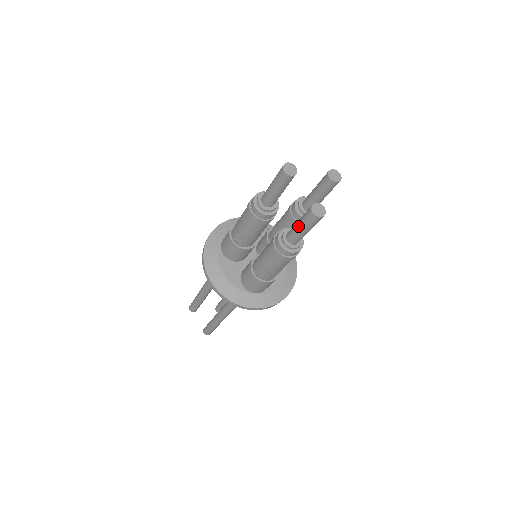
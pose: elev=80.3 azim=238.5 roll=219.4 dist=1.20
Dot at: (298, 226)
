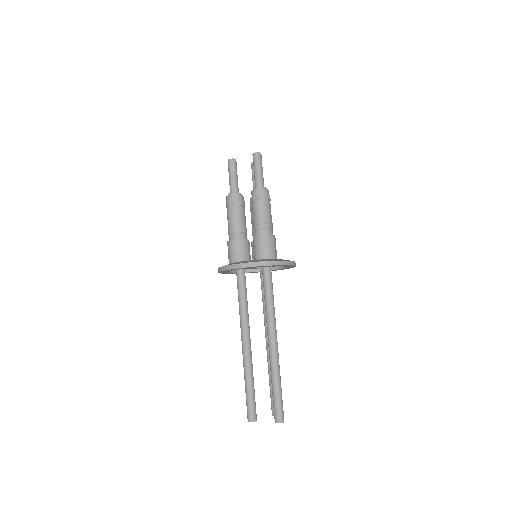
Dot at: (255, 170)
